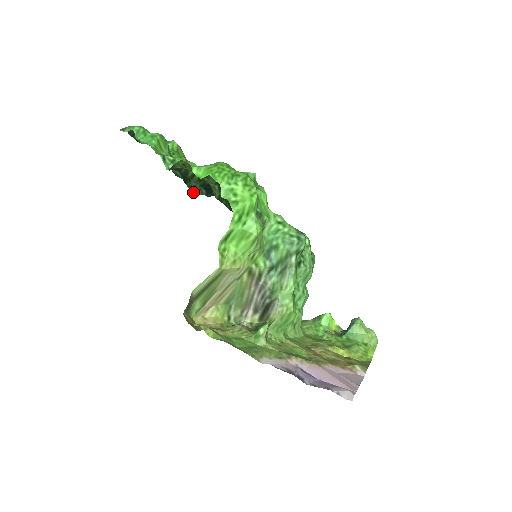
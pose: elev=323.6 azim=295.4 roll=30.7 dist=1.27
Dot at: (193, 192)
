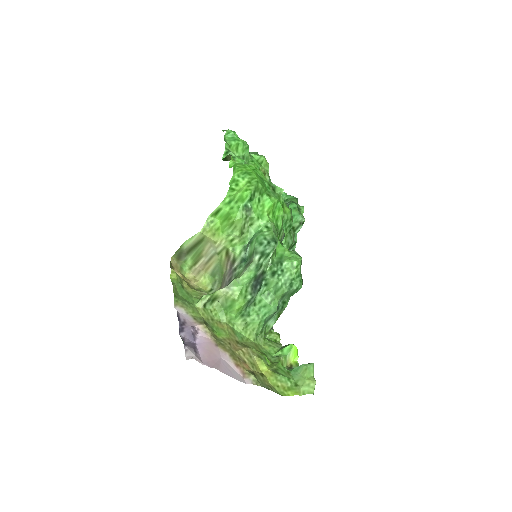
Dot at: occluded
